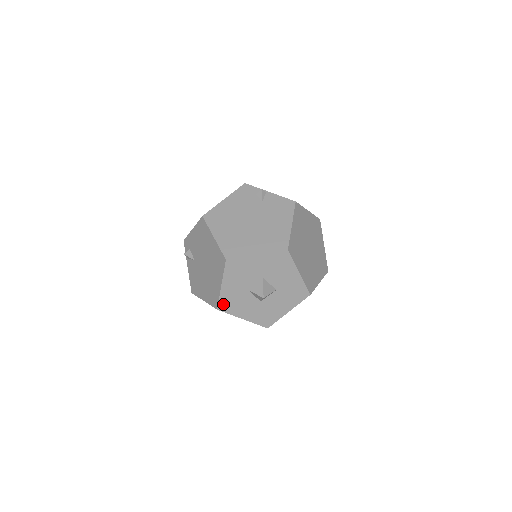
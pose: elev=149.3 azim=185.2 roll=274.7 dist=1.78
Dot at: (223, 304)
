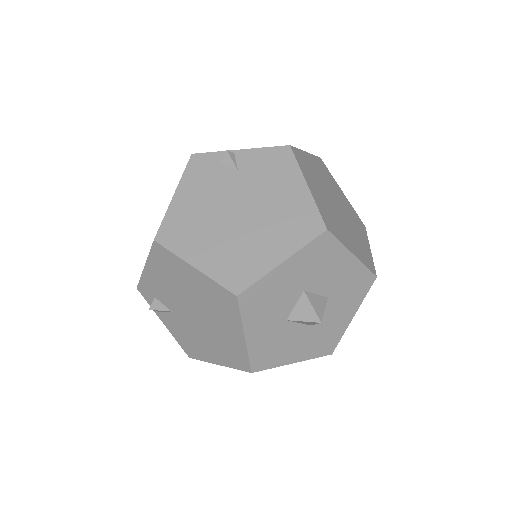
Dot at: (257, 361)
